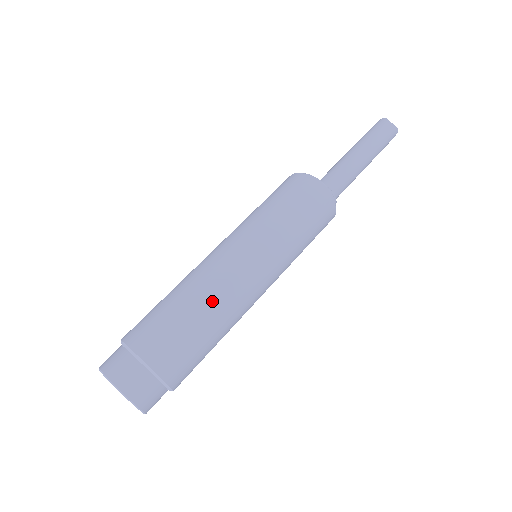
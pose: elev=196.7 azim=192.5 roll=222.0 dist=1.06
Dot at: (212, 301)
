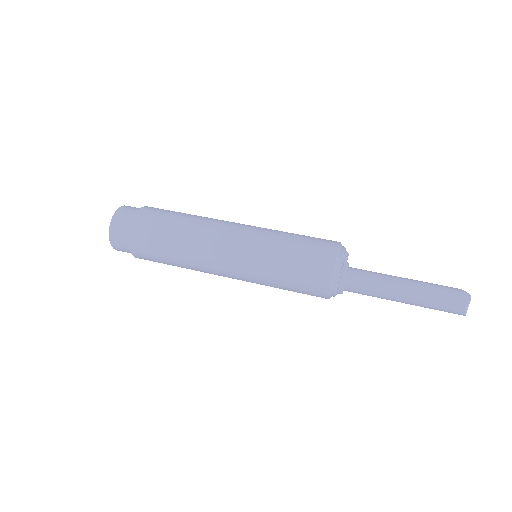
Dot at: (188, 256)
